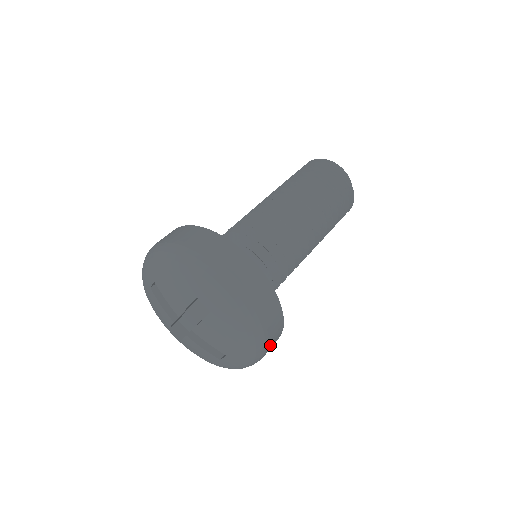
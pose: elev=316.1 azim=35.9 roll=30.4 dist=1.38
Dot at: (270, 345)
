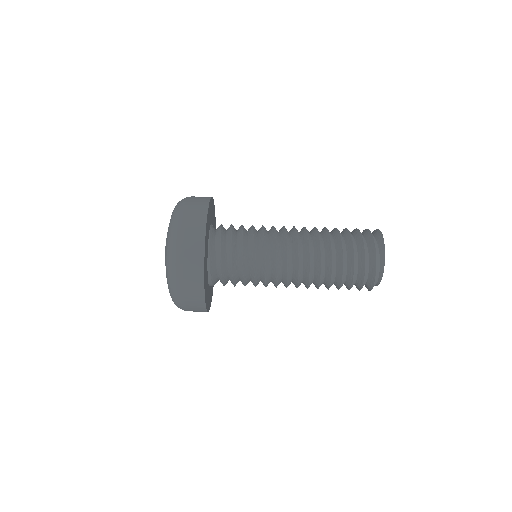
Dot at: occluded
